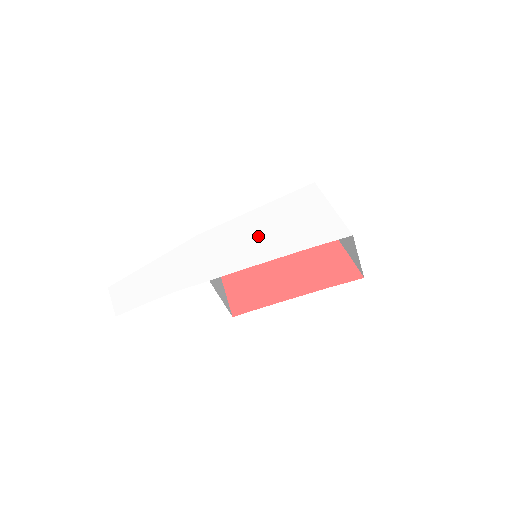
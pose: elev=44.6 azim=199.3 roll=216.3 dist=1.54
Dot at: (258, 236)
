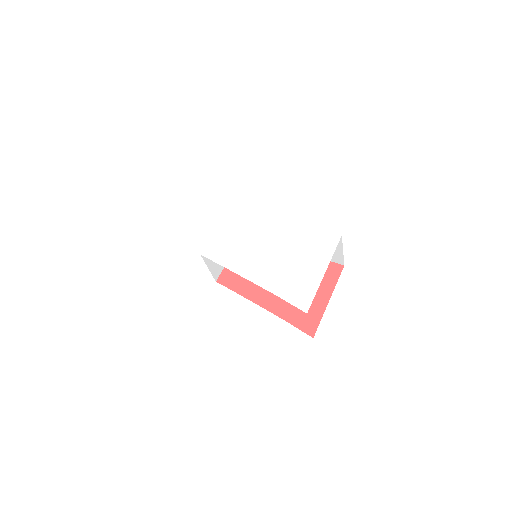
Dot at: (259, 248)
